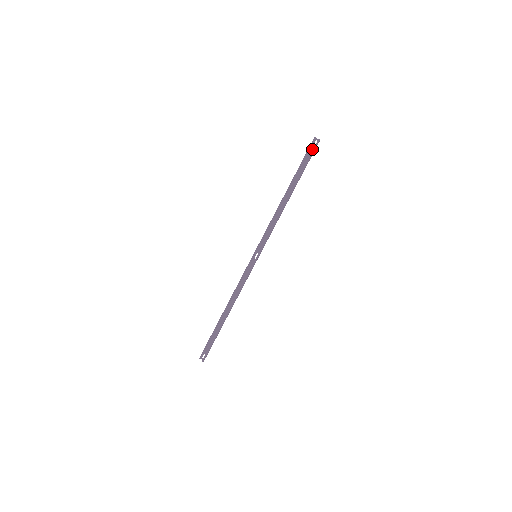
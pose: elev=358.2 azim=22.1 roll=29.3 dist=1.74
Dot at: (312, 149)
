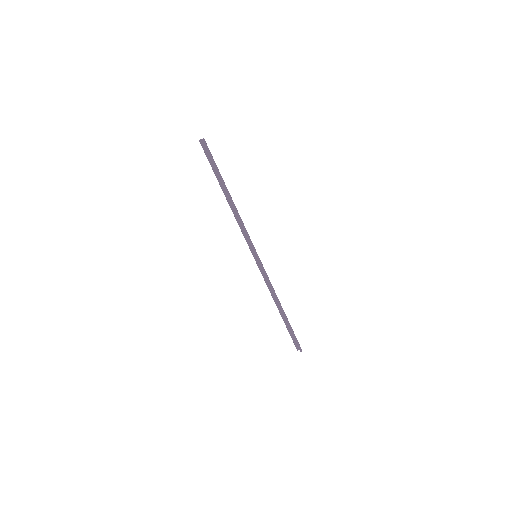
Dot at: (207, 150)
